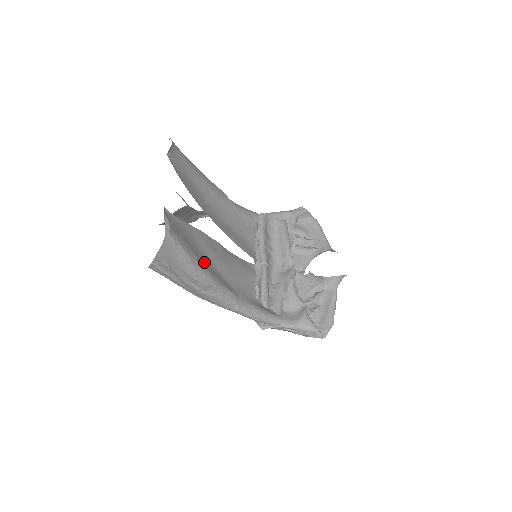
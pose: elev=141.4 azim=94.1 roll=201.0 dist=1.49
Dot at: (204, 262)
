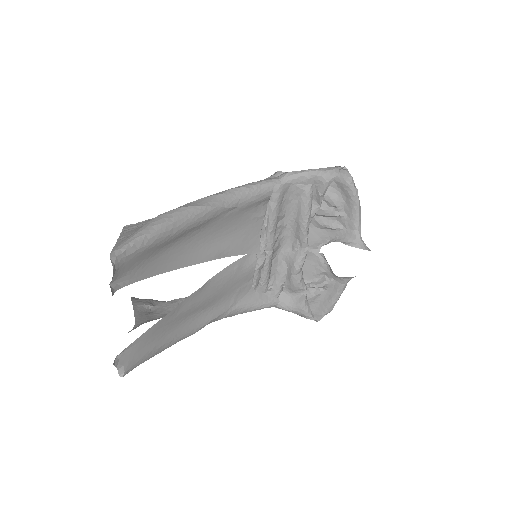
Dot at: (177, 332)
